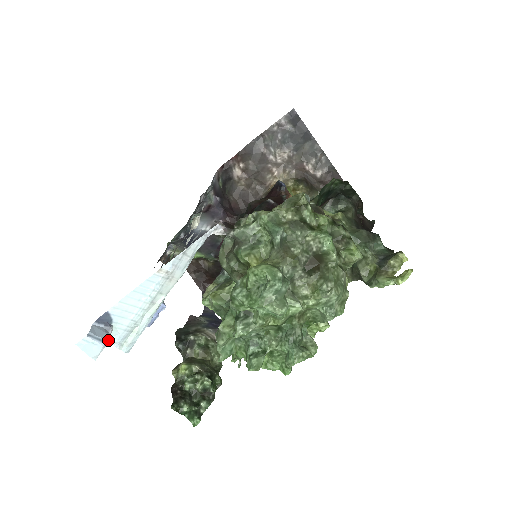
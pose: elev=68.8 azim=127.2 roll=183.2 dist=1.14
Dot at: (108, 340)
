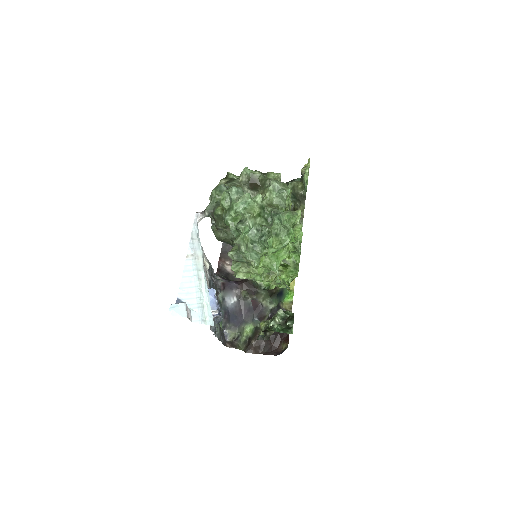
Dot at: (193, 321)
